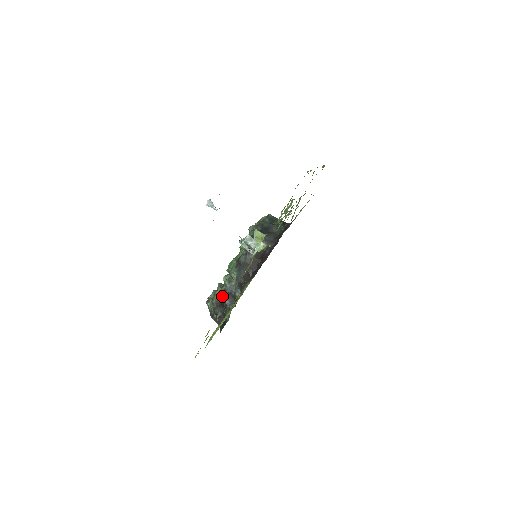
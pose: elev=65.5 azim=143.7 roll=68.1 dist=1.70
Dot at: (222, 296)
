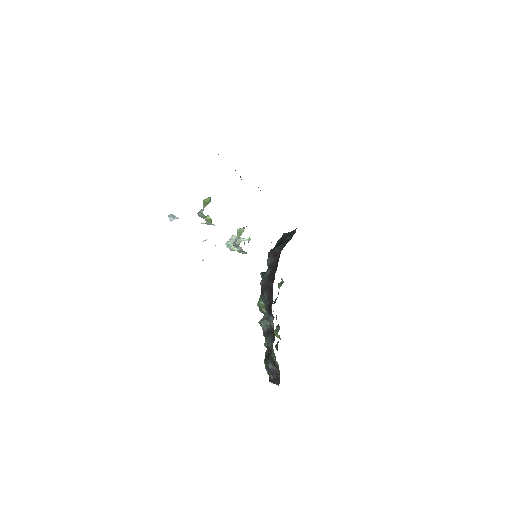
Dot at: (265, 343)
